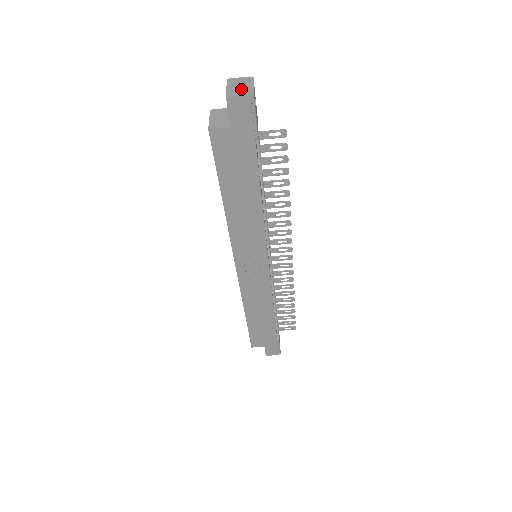
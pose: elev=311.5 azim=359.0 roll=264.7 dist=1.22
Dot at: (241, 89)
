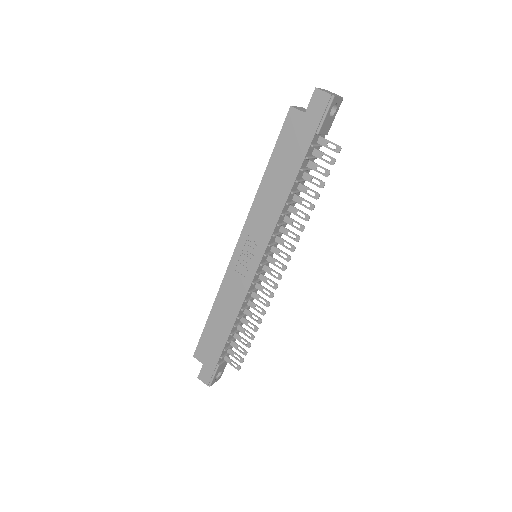
Dot at: (329, 92)
